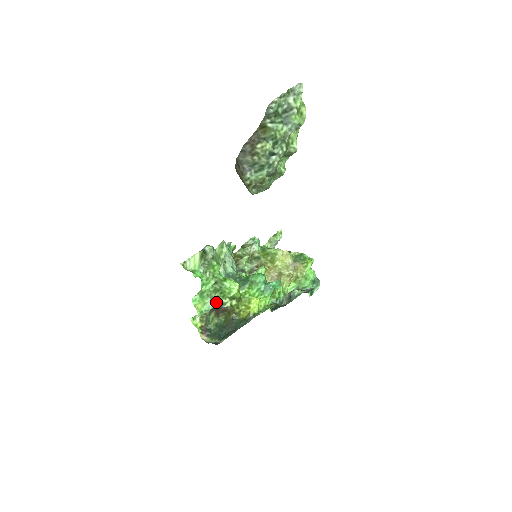
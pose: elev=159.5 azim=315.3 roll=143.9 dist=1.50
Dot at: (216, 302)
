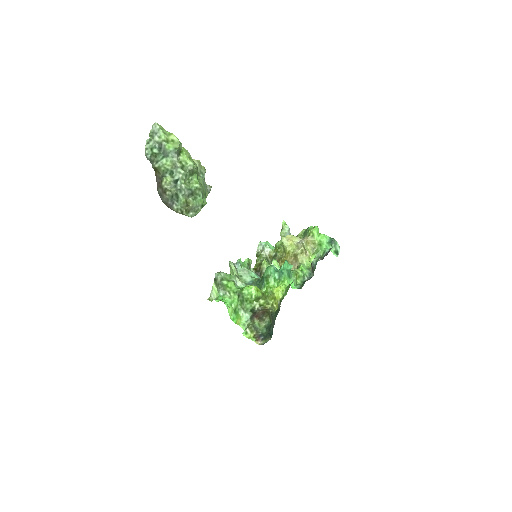
Dot at: (249, 310)
